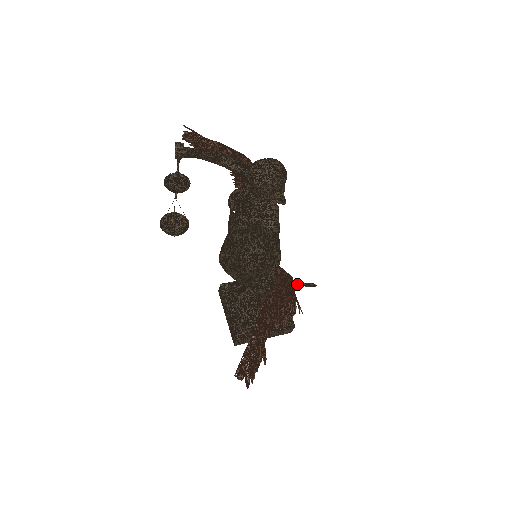
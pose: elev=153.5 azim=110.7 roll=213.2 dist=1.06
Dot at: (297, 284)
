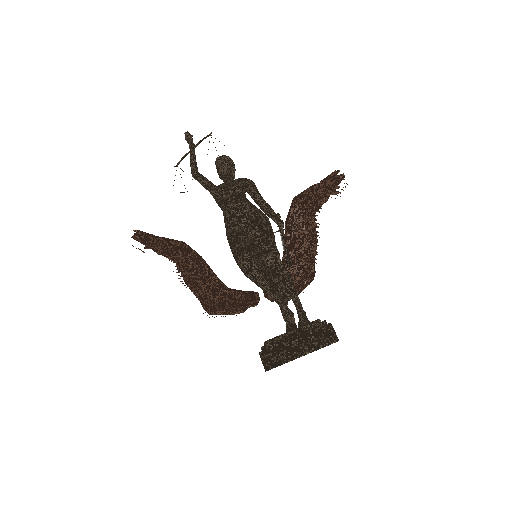
Dot at: occluded
